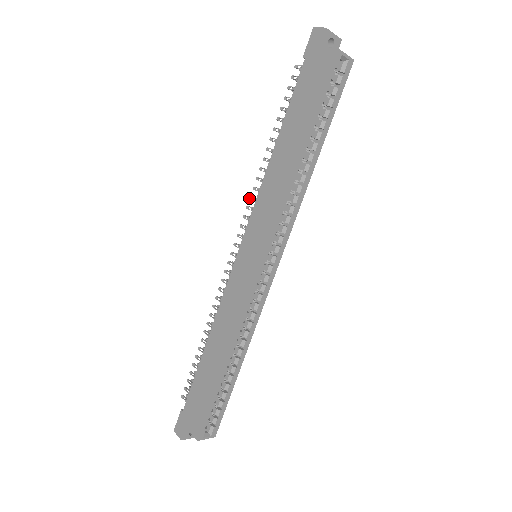
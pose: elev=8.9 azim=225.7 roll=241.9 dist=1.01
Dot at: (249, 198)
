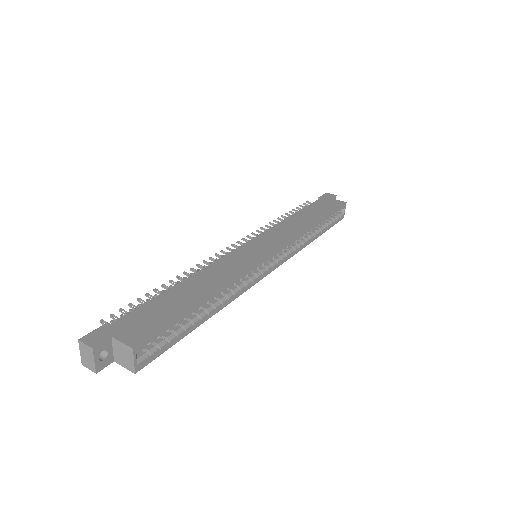
Dot at: (256, 230)
